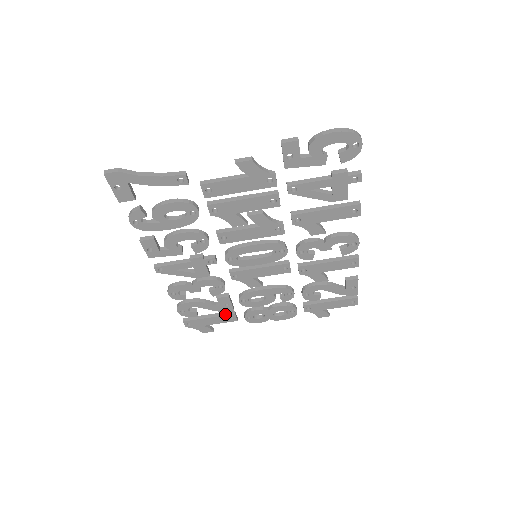
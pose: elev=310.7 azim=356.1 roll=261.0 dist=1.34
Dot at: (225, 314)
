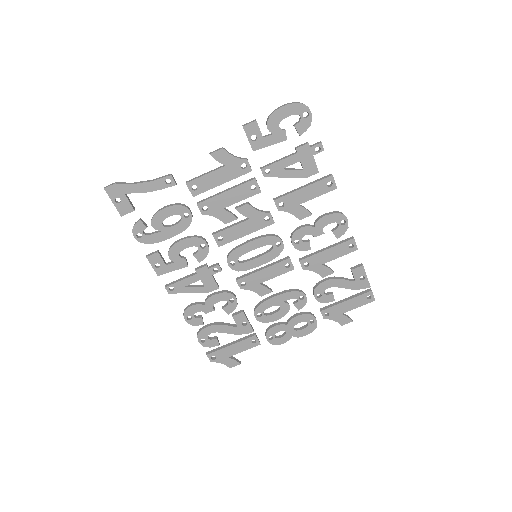
Dot at: (246, 338)
